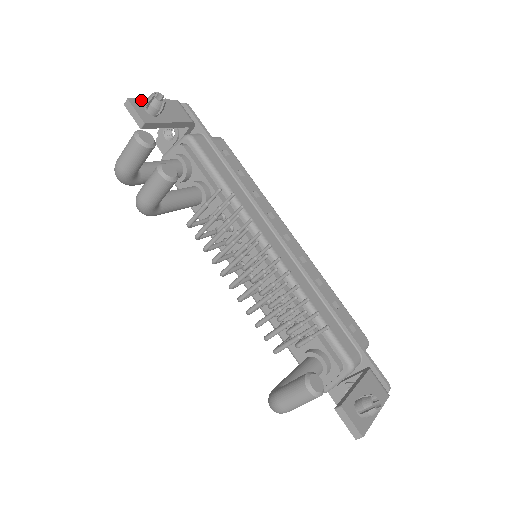
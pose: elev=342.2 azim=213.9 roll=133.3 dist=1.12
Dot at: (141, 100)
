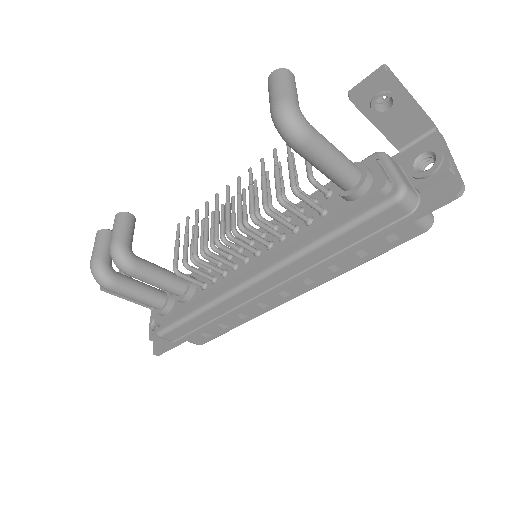
Dot at: occluded
